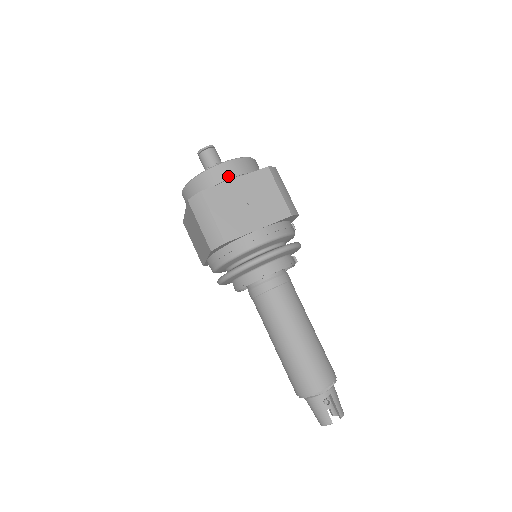
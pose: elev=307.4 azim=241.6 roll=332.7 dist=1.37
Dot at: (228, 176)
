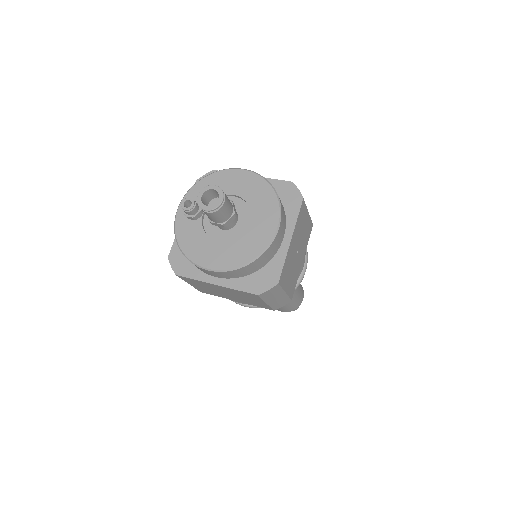
Dot at: (281, 240)
